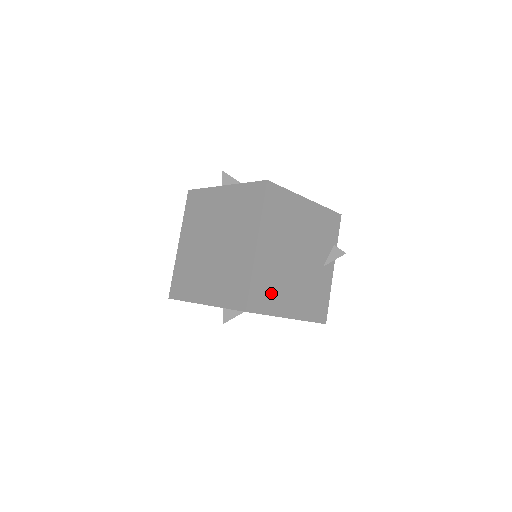
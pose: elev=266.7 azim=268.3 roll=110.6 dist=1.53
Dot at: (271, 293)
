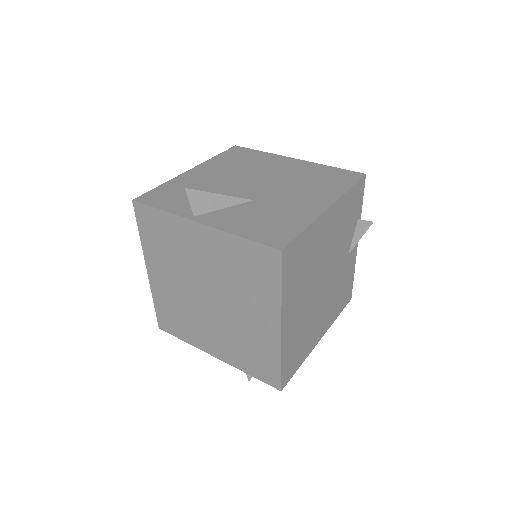
Dot at: (301, 346)
